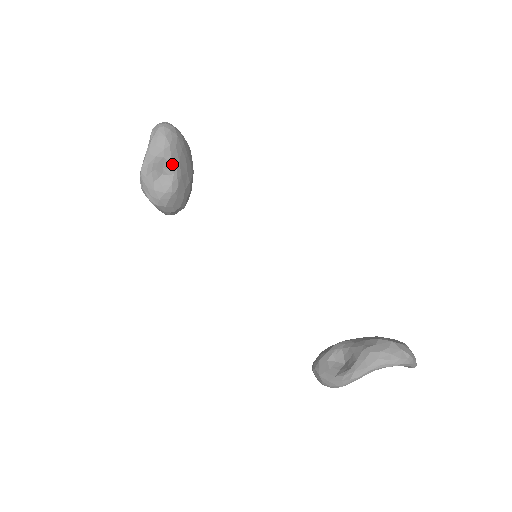
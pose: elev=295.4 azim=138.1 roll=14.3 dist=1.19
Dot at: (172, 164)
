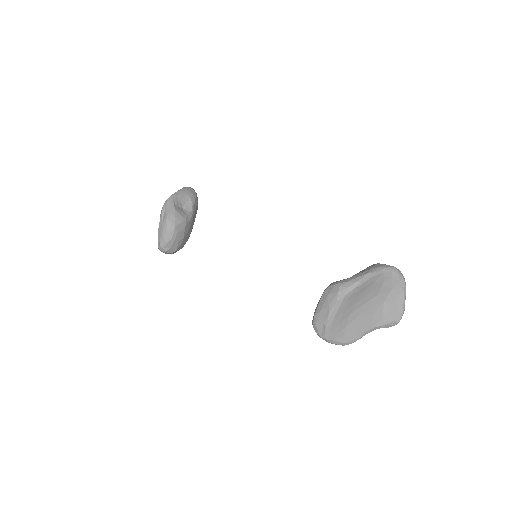
Dot at: (193, 205)
